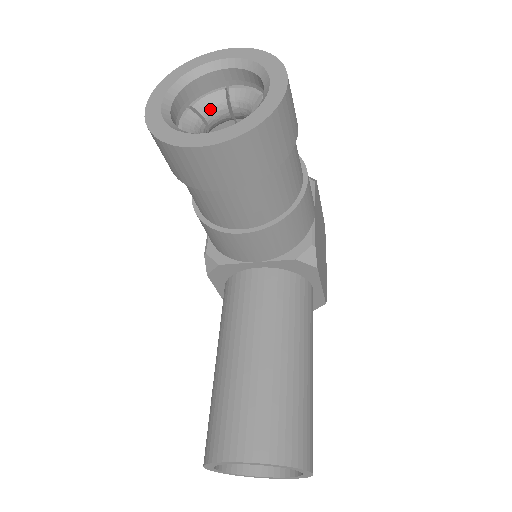
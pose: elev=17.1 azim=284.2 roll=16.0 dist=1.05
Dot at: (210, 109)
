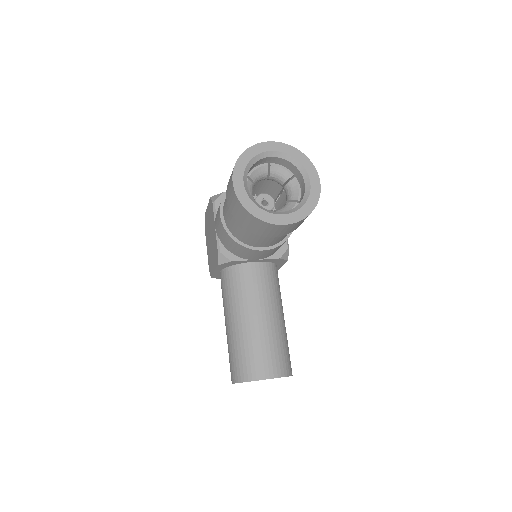
Dot at: (258, 177)
